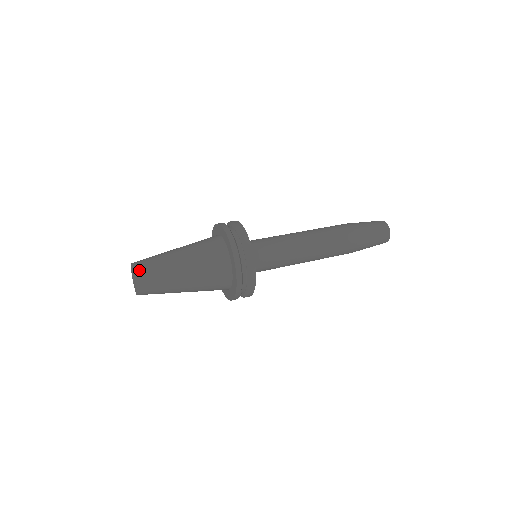
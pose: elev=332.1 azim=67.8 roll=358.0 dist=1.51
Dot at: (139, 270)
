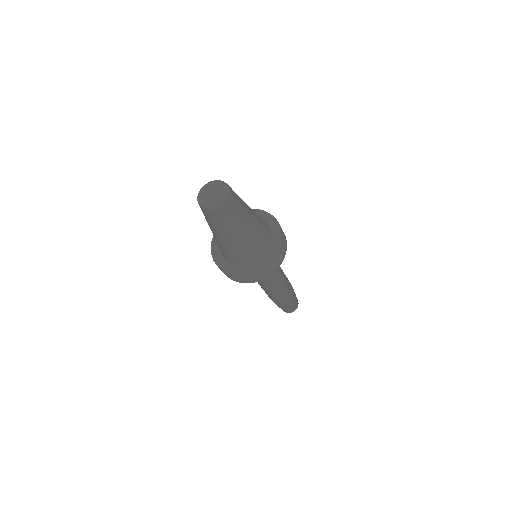
Dot at: occluded
